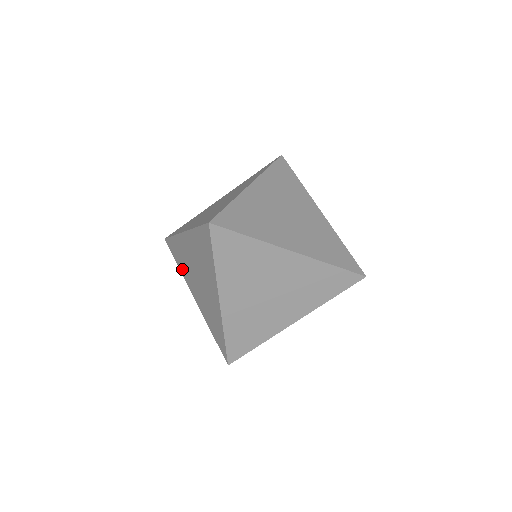
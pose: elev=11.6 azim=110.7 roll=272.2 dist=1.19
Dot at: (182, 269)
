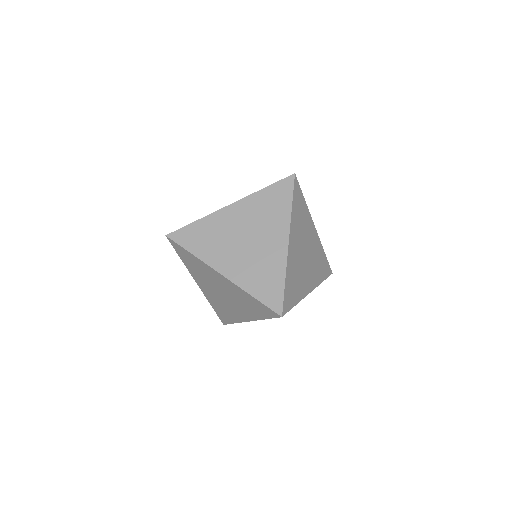
Dot at: (190, 268)
